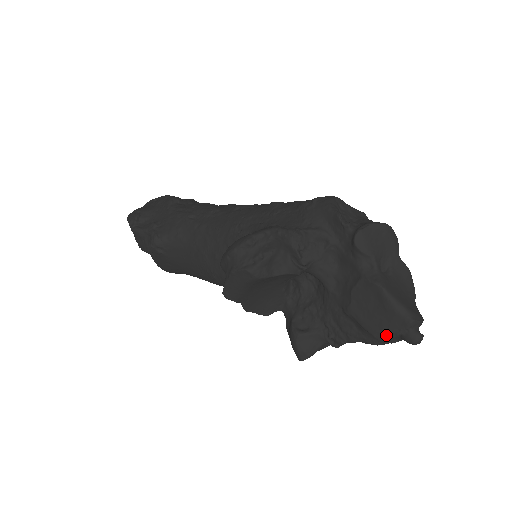
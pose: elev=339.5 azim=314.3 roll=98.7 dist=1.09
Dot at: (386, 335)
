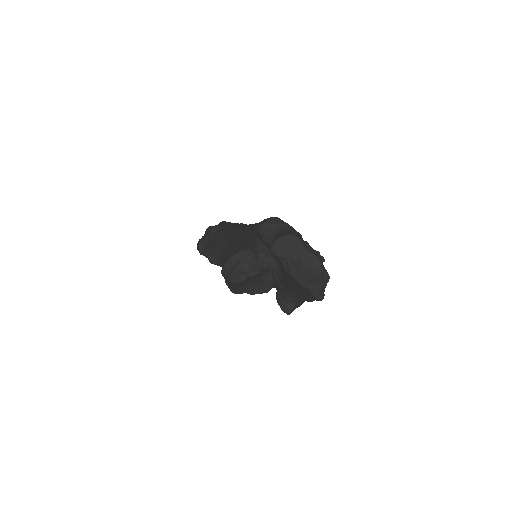
Dot at: (307, 298)
